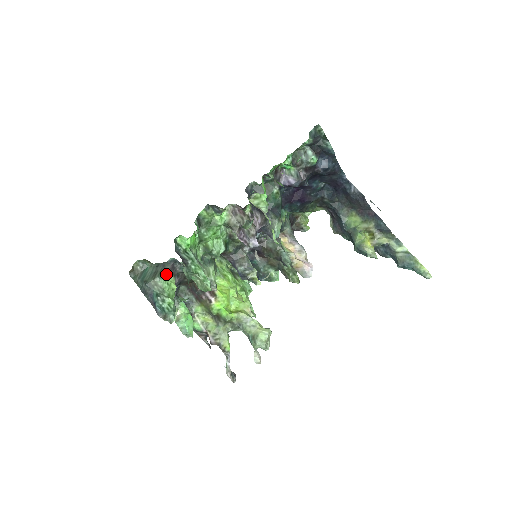
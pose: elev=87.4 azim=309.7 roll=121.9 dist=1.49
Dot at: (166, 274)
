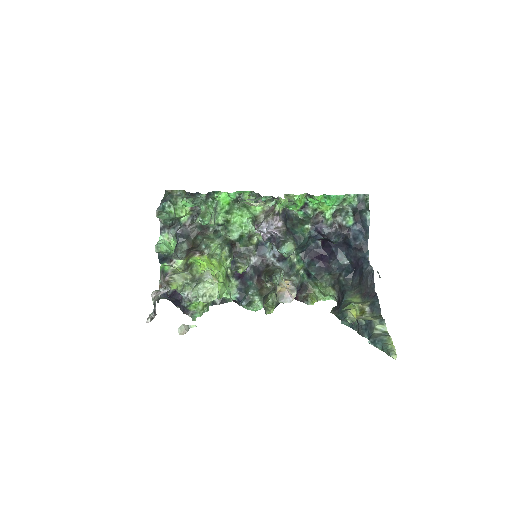
Dot at: occluded
